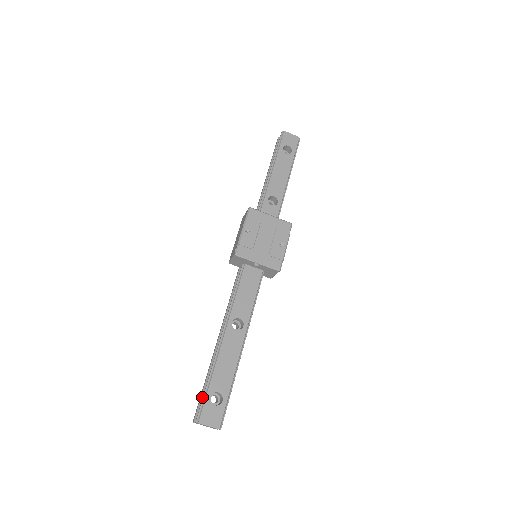
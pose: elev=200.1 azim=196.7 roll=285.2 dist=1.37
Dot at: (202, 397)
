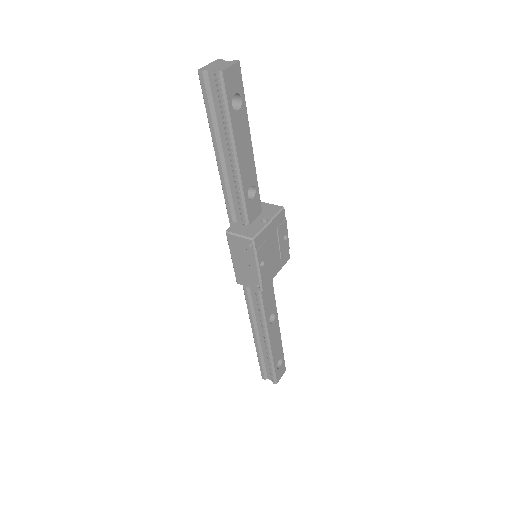
Dot at: (264, 367)
